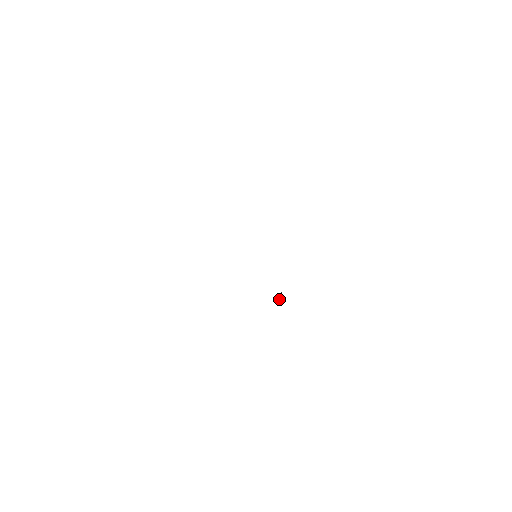
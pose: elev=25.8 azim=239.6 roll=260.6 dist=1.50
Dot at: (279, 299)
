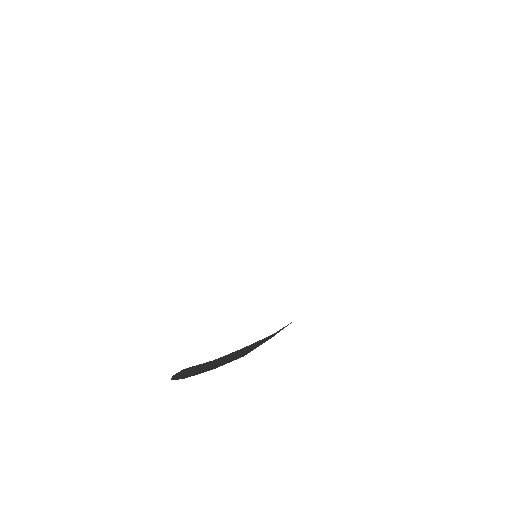
Dot at: occluded
